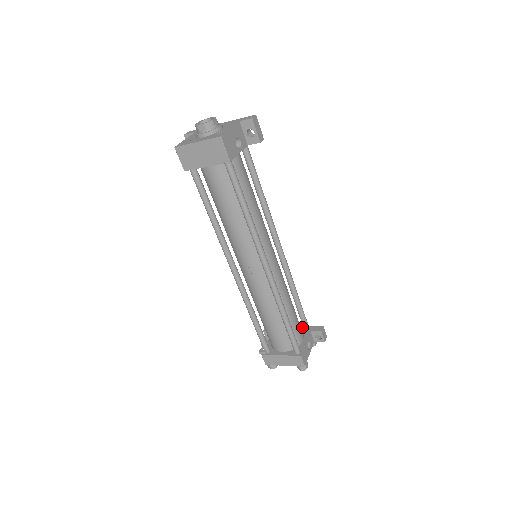
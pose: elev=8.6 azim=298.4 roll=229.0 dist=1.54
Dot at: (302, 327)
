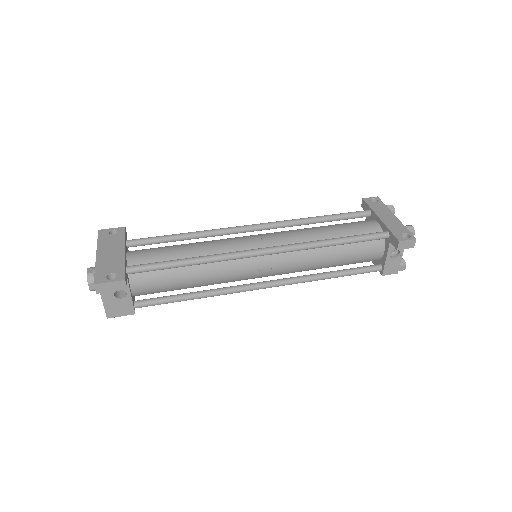
Dot at: (384, 228)
